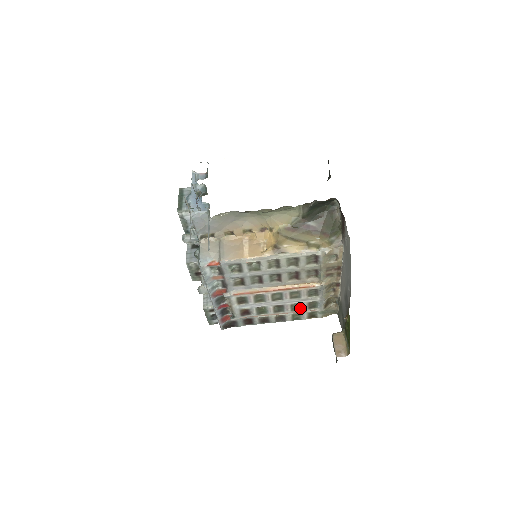
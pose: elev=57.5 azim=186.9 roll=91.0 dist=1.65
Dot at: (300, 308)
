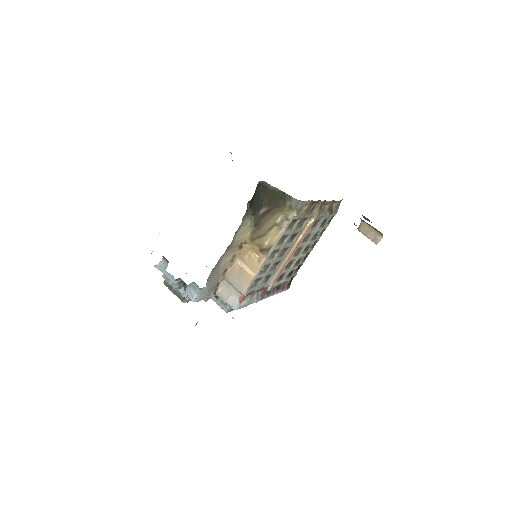
Dot at: (318, 232)
